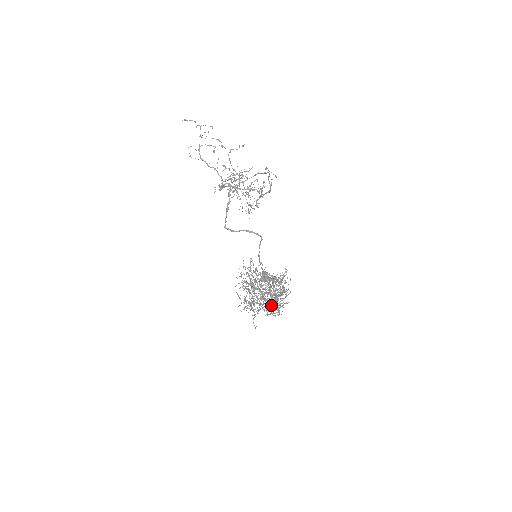
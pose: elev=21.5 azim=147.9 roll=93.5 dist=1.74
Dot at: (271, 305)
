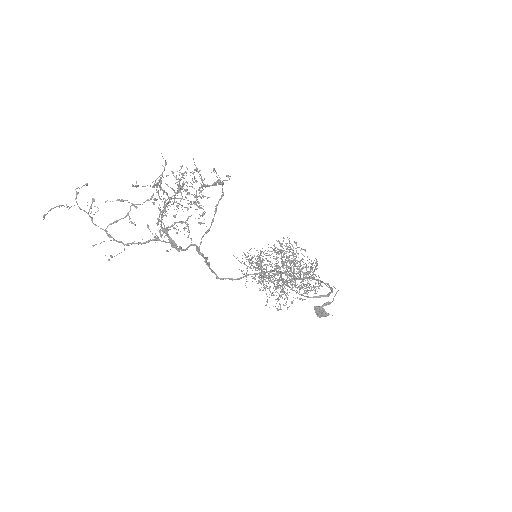
Dot at: occluded
